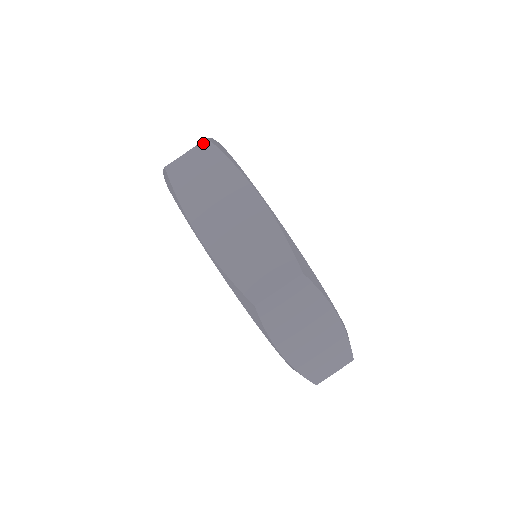
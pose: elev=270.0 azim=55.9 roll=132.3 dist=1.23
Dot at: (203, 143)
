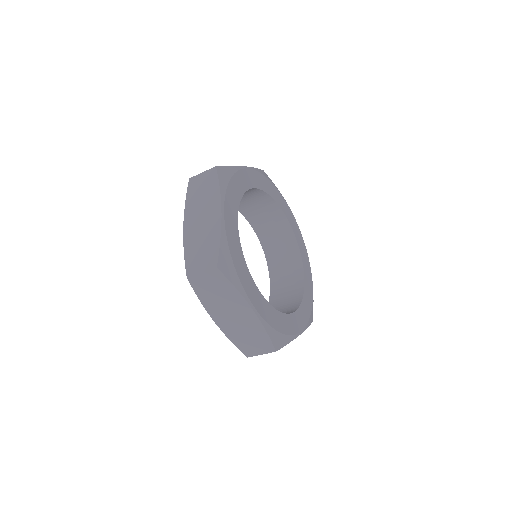
Dot at: (214, 270)
